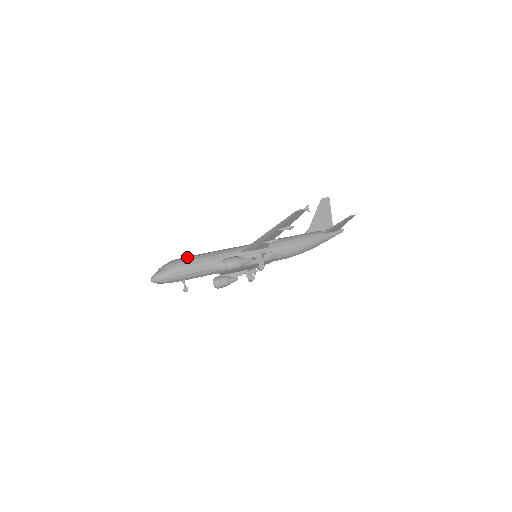
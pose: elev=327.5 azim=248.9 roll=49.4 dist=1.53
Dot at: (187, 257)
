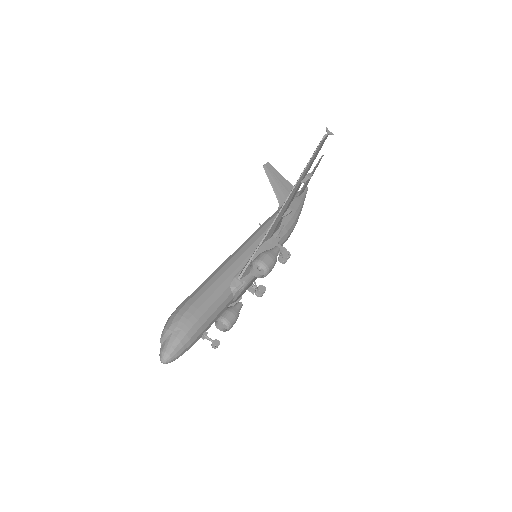
Dot at: (188, 299)
